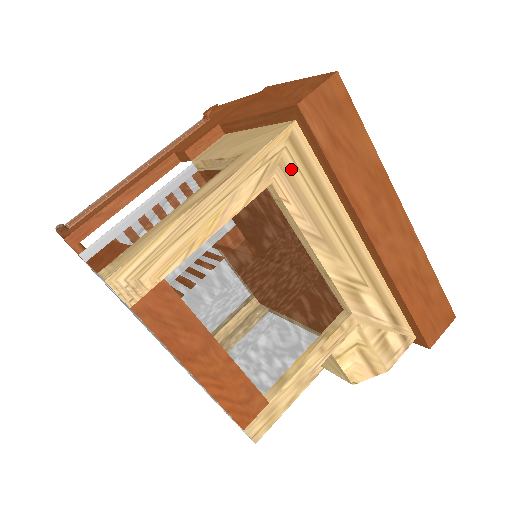
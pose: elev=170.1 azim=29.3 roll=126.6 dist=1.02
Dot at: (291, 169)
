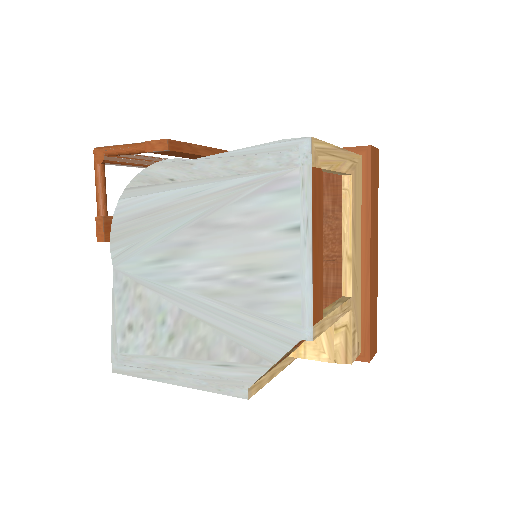
Dot at: (356, 177)
